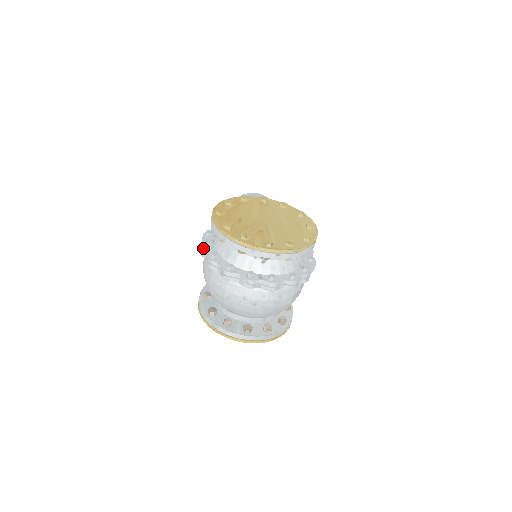
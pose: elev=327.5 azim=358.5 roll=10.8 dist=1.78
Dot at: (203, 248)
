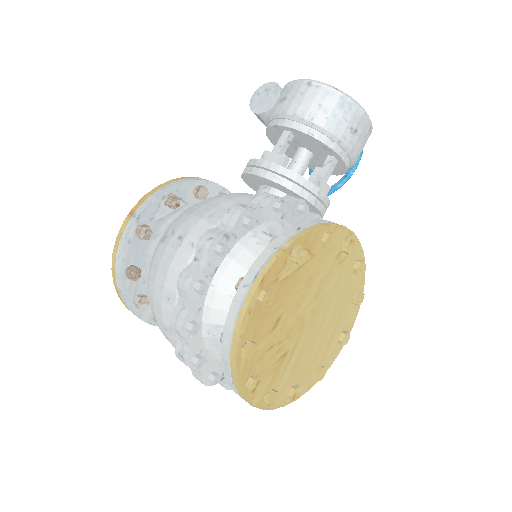
Dot at: (188, 294)
